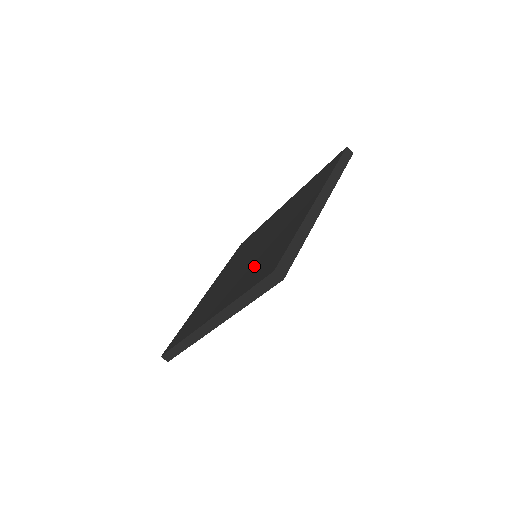
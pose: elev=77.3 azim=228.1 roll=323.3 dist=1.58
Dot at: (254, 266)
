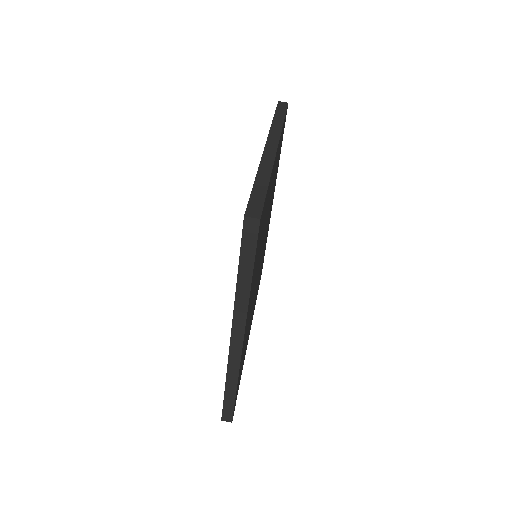
Dot at: occluded
